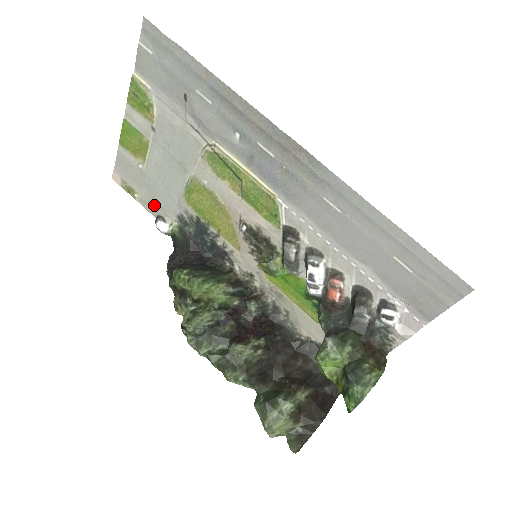
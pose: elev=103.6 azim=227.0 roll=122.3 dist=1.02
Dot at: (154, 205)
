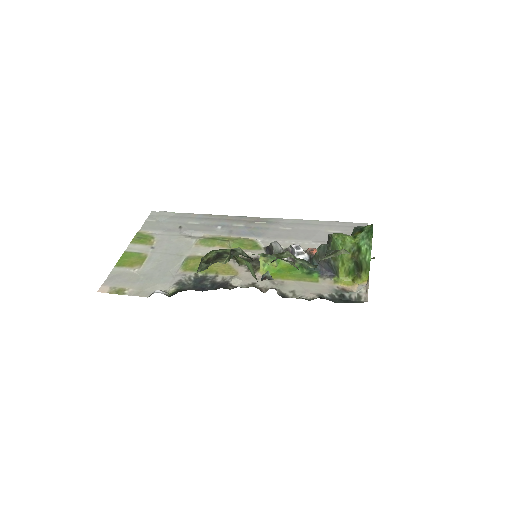
Dot at: (148, 288)
